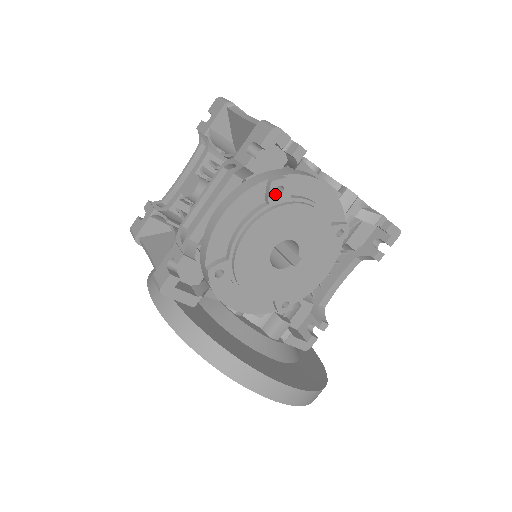
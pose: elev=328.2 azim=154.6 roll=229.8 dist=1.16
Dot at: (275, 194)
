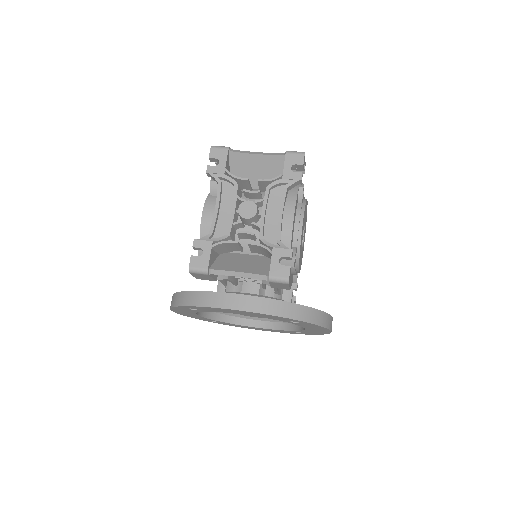
Dot at: occluded
